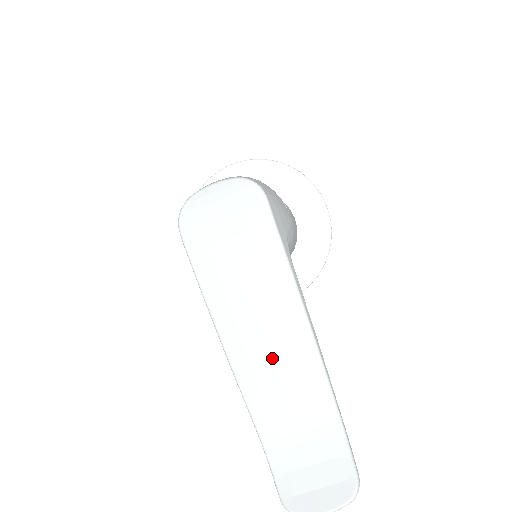
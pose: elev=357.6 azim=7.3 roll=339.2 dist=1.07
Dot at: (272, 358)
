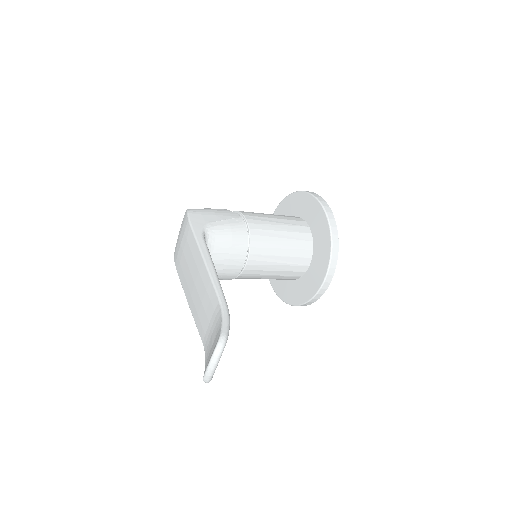
Dot at: (197, 293)
